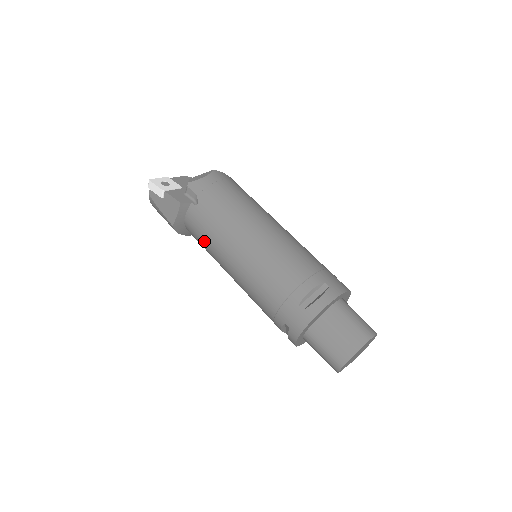
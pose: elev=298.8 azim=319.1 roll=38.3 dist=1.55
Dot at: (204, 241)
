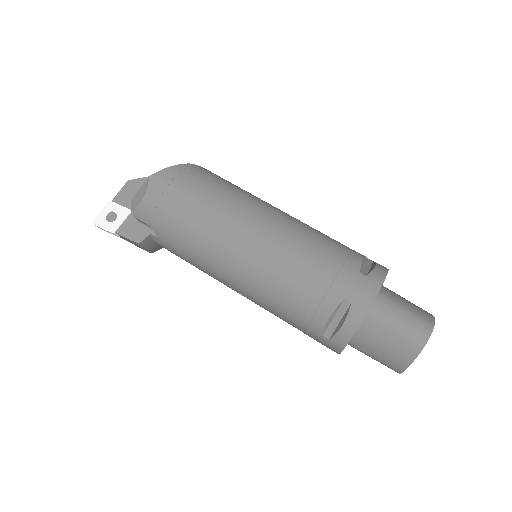
Dot at: occluded
